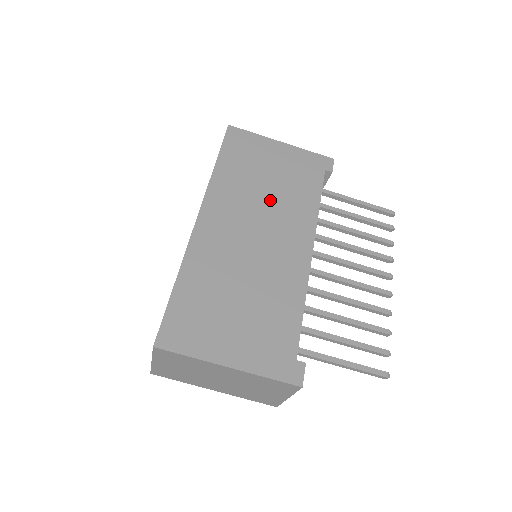
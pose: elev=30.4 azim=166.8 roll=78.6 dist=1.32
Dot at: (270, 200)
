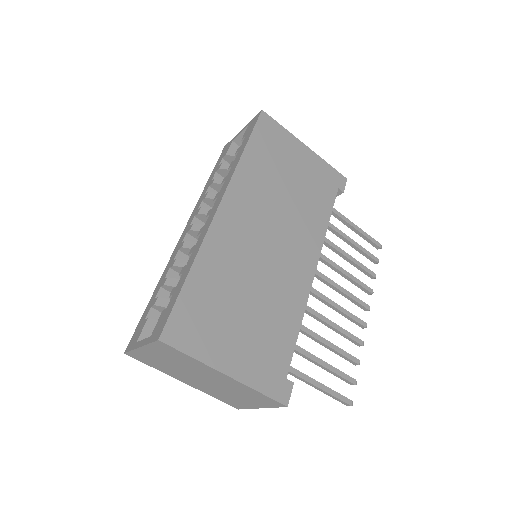
Dot at: (288, 206)
